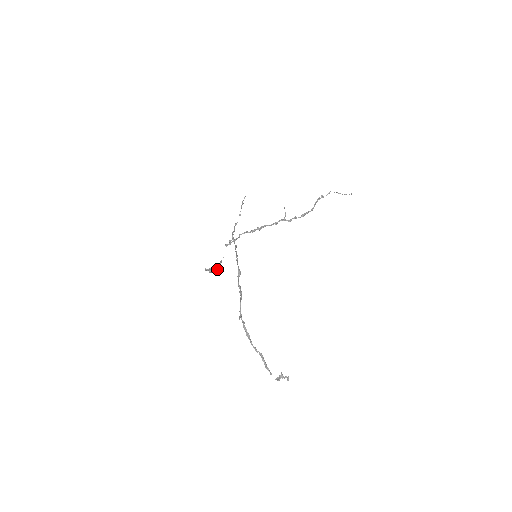
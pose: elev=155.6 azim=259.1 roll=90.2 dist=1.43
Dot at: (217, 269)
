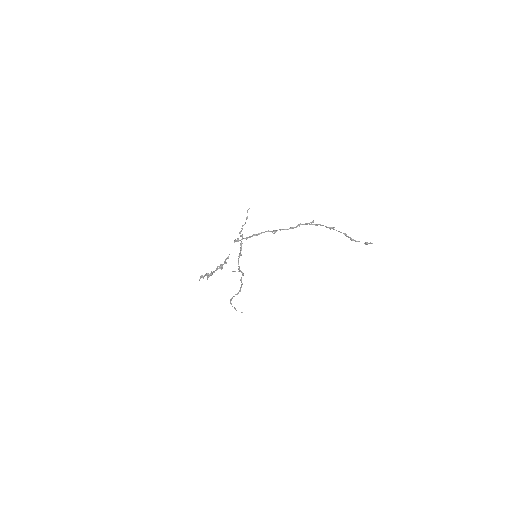
Dot at: (221, 268)
